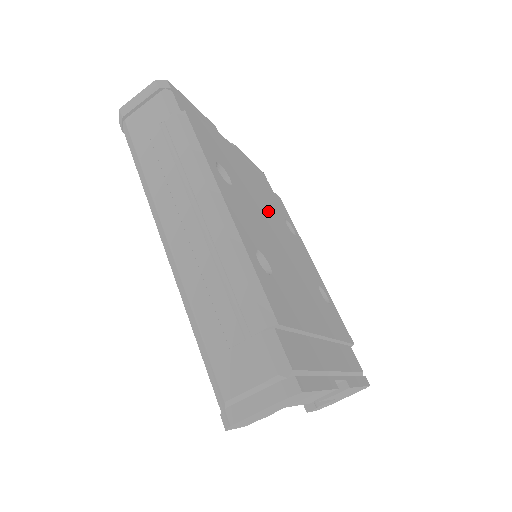
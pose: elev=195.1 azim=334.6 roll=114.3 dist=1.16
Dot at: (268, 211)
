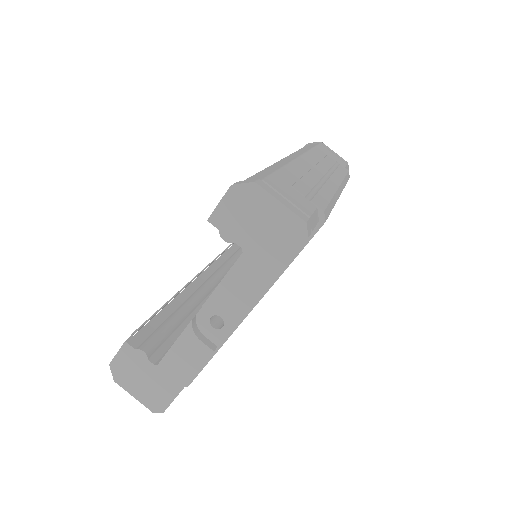
Dot at: occluded
